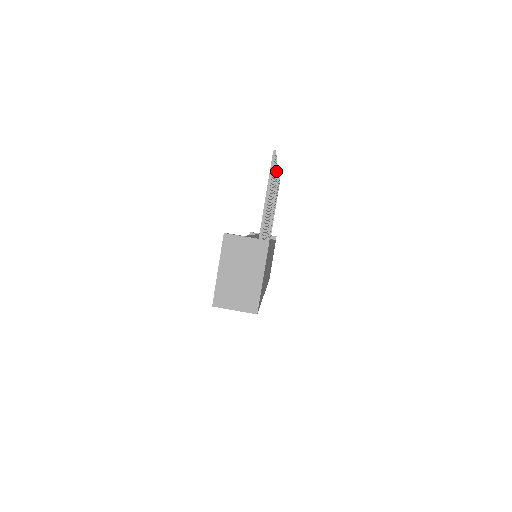
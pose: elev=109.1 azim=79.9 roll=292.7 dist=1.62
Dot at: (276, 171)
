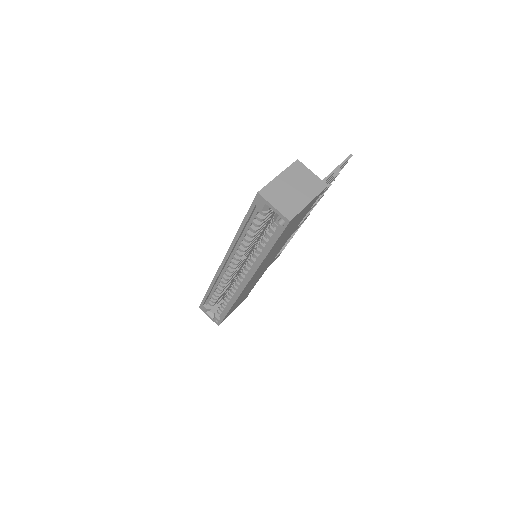
Dot at: (321, 197)
